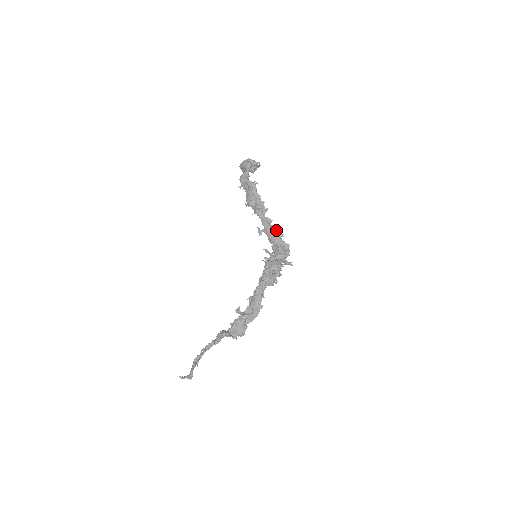
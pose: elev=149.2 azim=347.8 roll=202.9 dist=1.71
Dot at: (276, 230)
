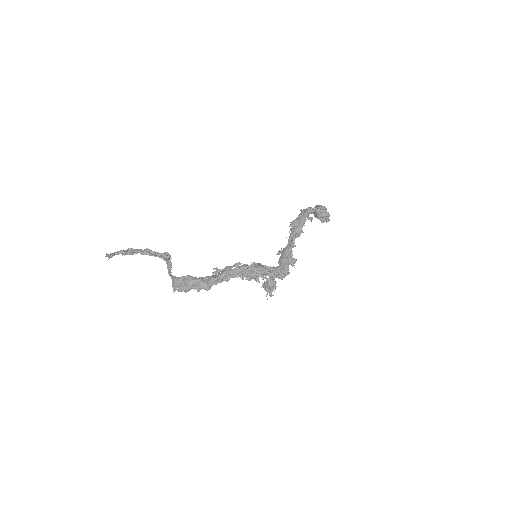
Dot at: (291, 256)
